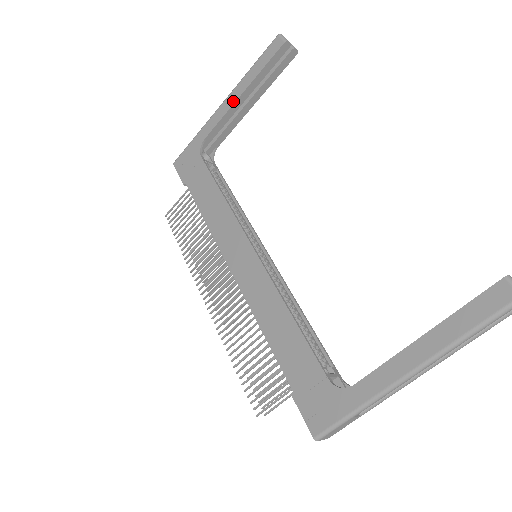
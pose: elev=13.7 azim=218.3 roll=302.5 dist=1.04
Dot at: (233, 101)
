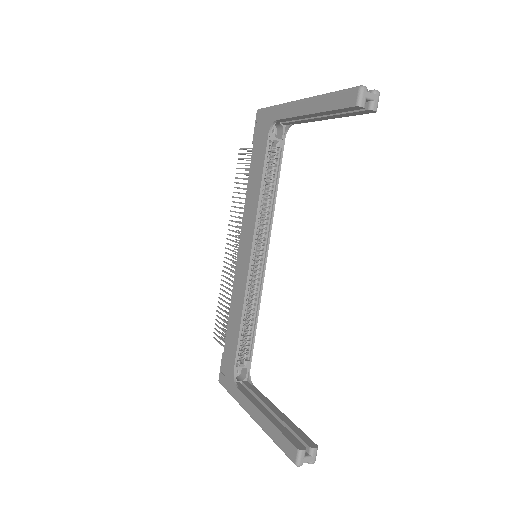
Dot at: (304, 112)
